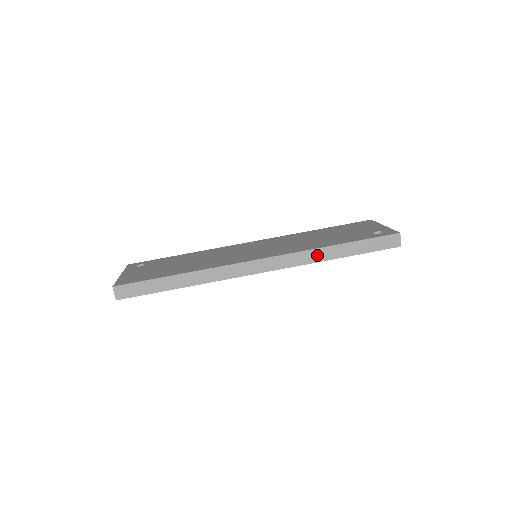
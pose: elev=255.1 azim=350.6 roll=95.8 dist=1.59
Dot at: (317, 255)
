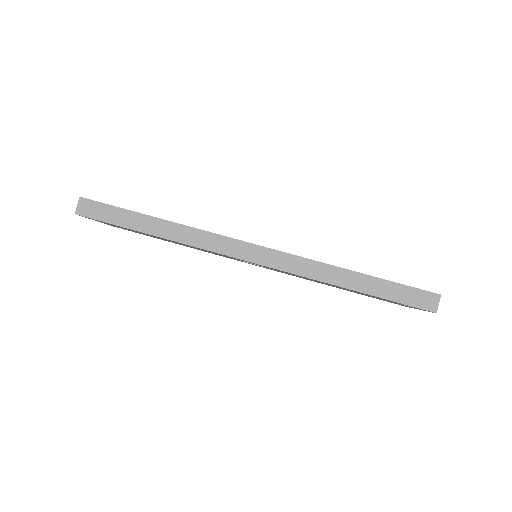
Dot at: (326, 273)
